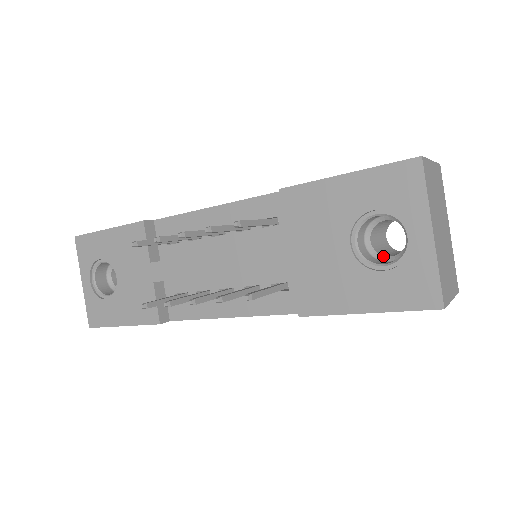
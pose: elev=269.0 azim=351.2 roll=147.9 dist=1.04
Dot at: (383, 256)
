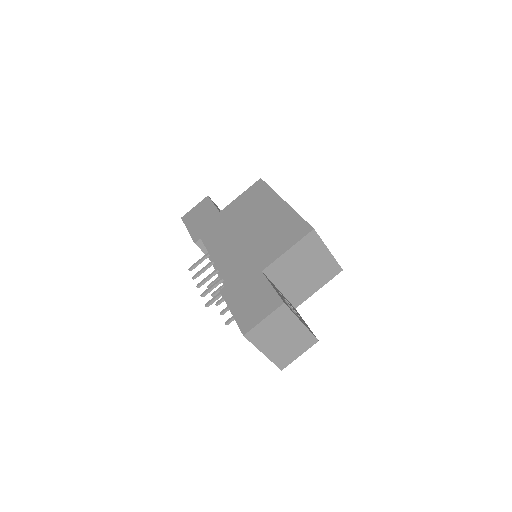
Dot at: occluded
